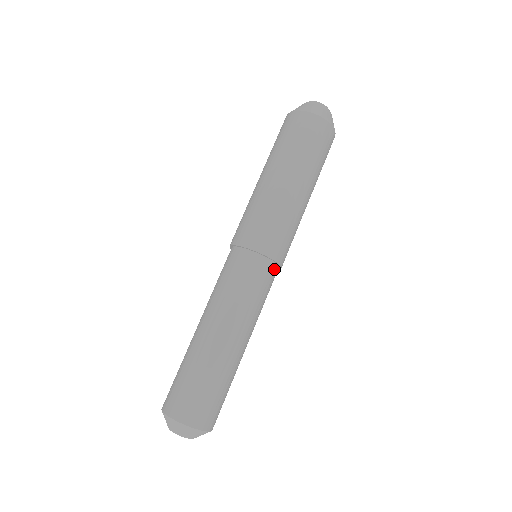
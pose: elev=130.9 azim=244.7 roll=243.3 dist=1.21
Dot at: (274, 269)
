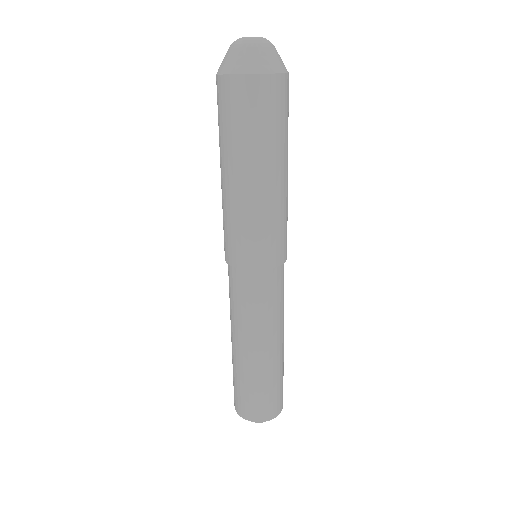
Dot at: (283, 266)
